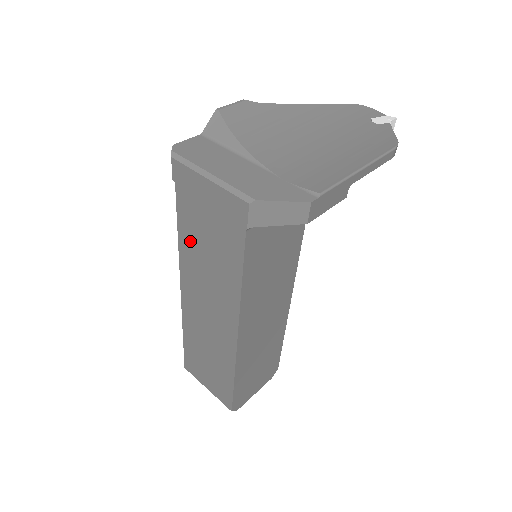
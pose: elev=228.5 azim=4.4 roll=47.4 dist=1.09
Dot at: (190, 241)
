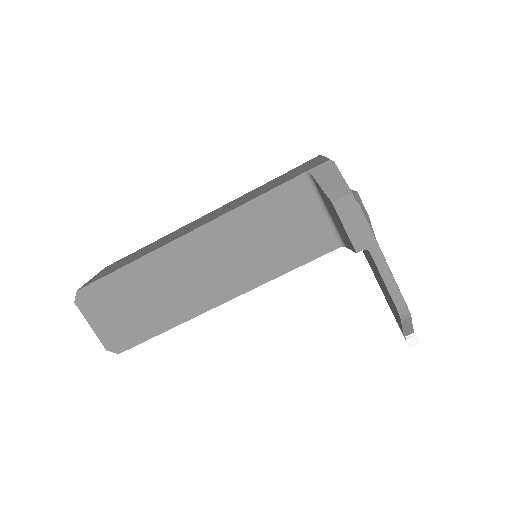
Dot at: (260, 188)
